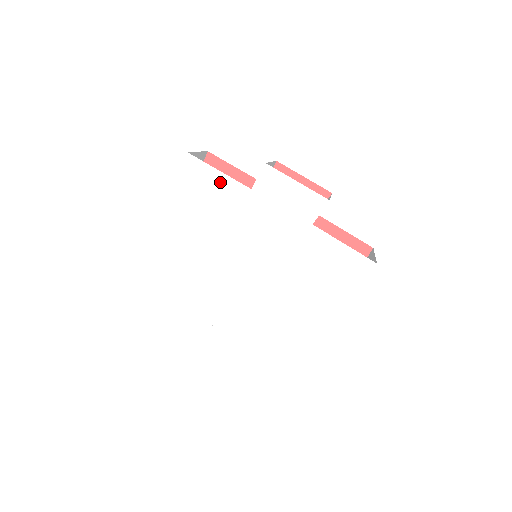
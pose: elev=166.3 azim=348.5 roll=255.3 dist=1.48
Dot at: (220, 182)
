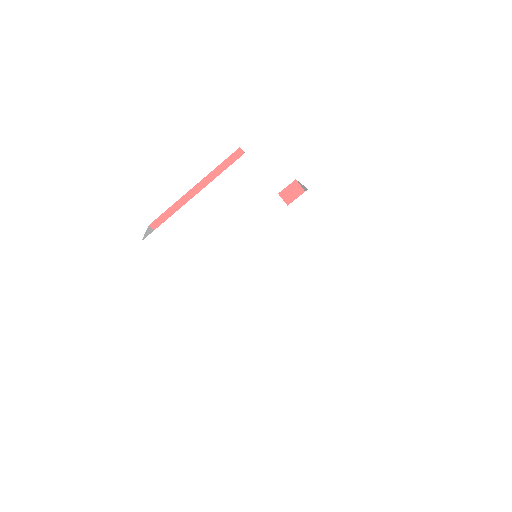
Dot at: (264, 190)
